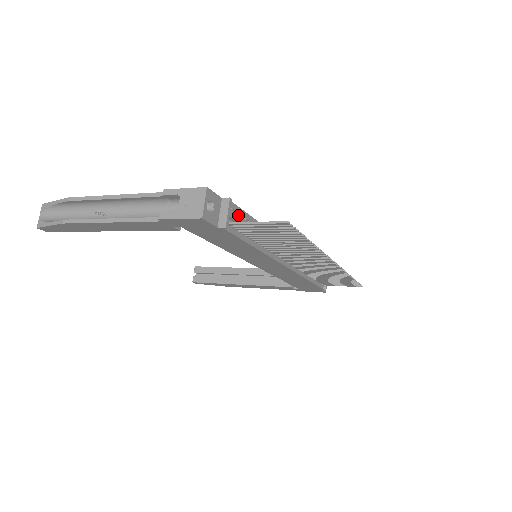
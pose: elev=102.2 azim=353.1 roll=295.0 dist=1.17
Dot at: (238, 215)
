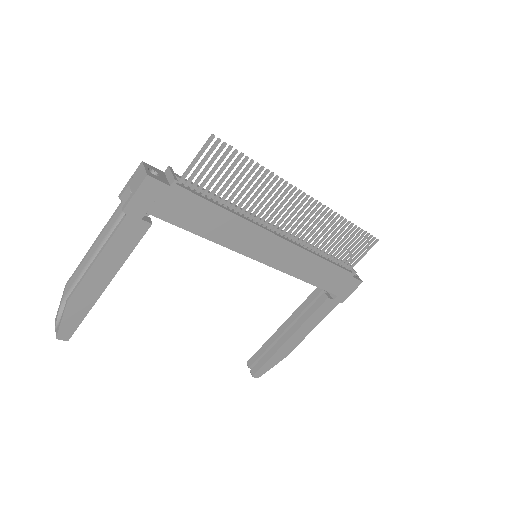
Dot at: occluded
